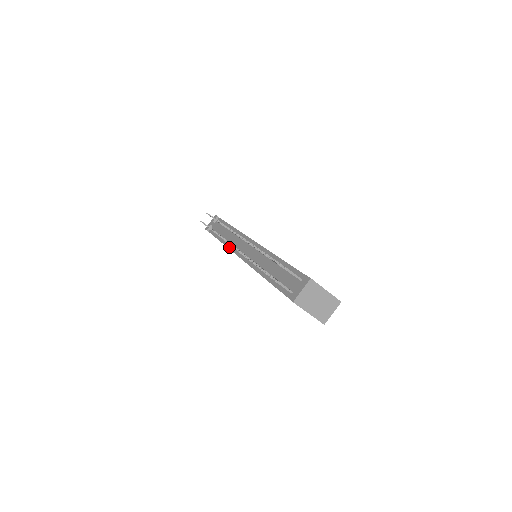
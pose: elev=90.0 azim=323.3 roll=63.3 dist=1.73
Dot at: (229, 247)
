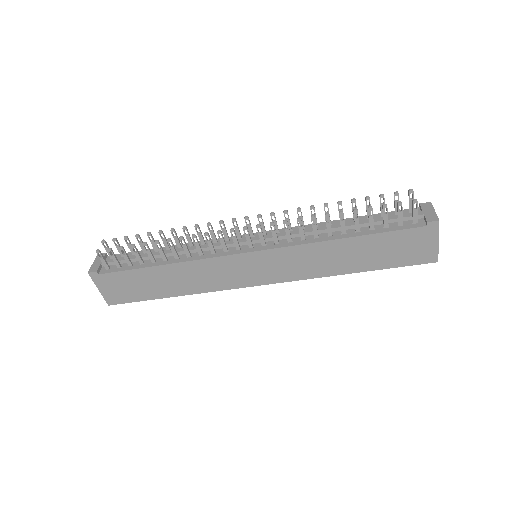
Dot at: (201, 257)
